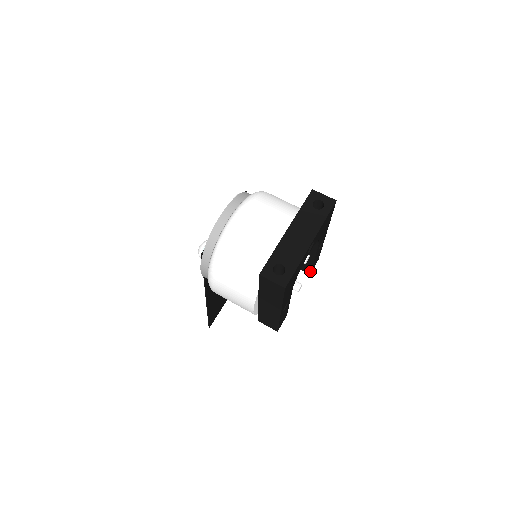
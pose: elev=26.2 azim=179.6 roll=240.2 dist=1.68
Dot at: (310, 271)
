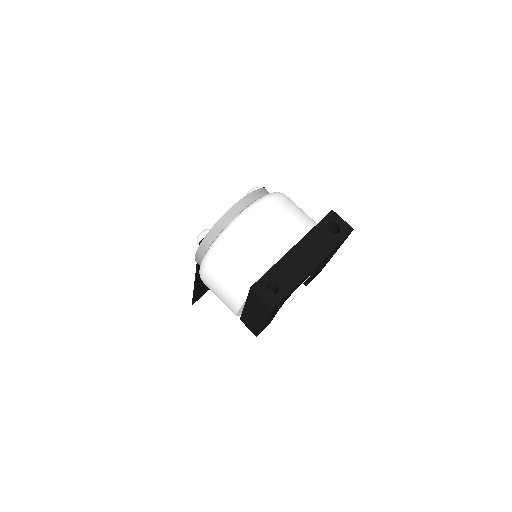
Dot at: (307, 284)
